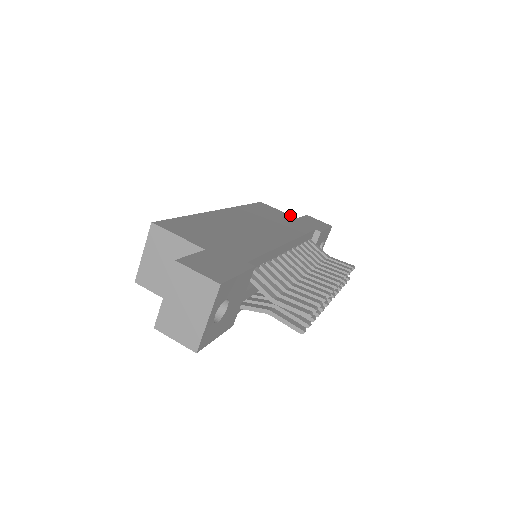
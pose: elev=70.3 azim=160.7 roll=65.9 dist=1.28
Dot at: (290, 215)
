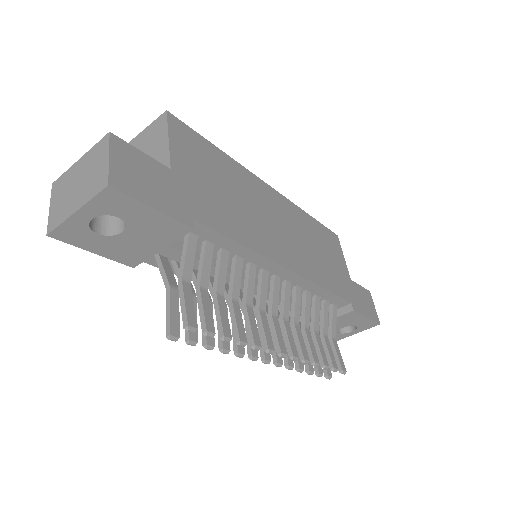
Dot at: occluded
